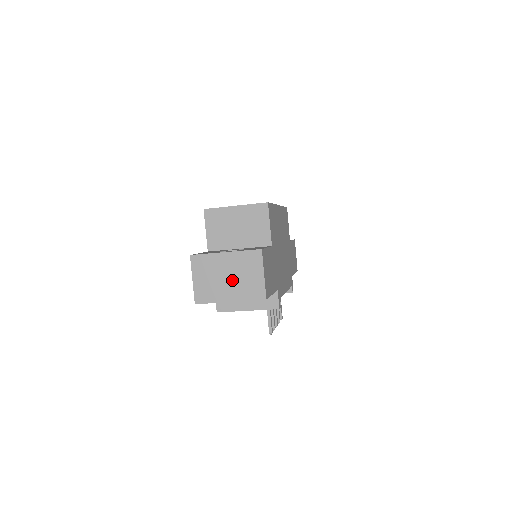
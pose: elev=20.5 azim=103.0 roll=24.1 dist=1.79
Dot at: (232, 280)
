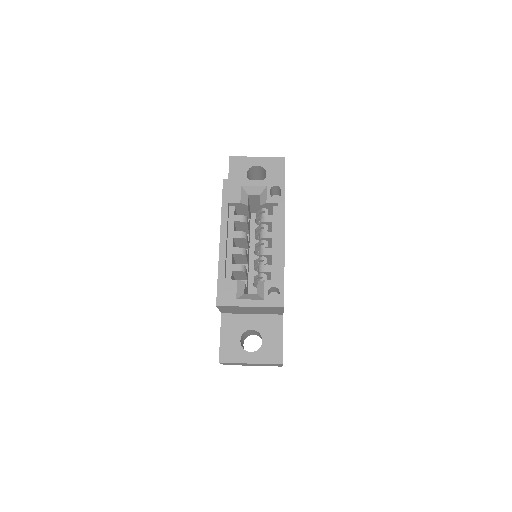
Dot at: occluded
